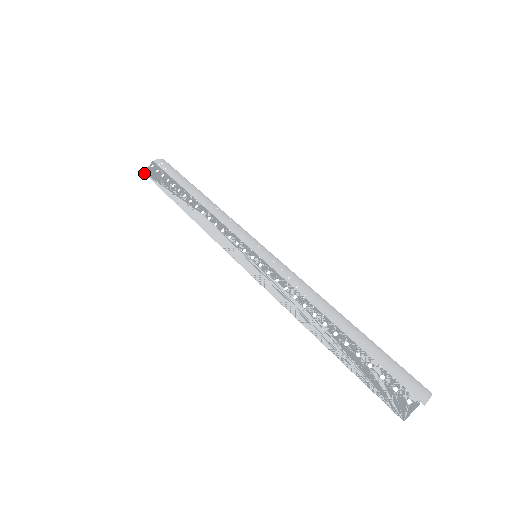
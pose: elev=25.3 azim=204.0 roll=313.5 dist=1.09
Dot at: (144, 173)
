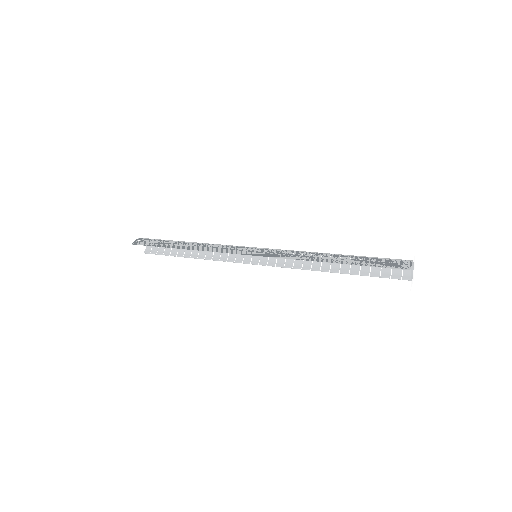
Dot at: (133, 244)
